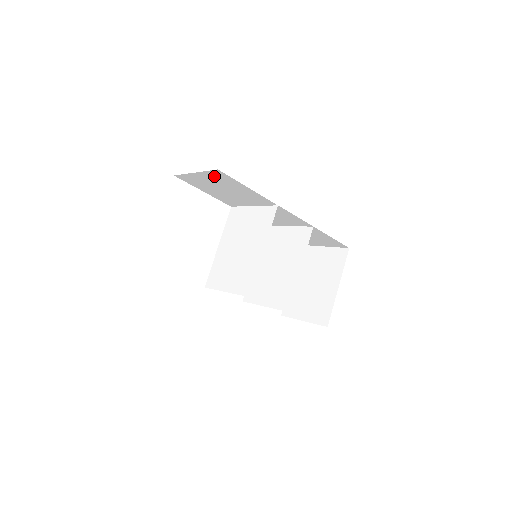
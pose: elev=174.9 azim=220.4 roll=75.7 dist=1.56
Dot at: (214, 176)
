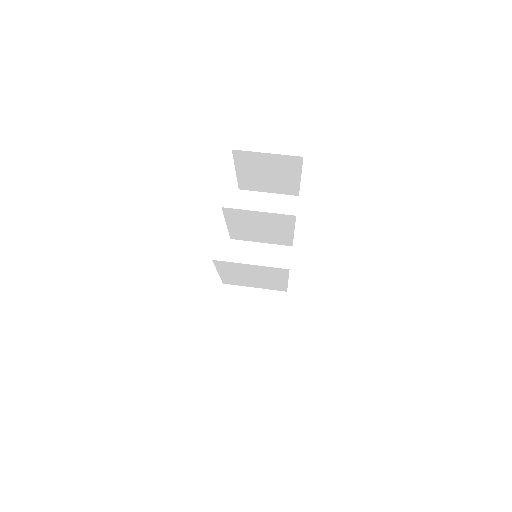
Dot at: occluded
